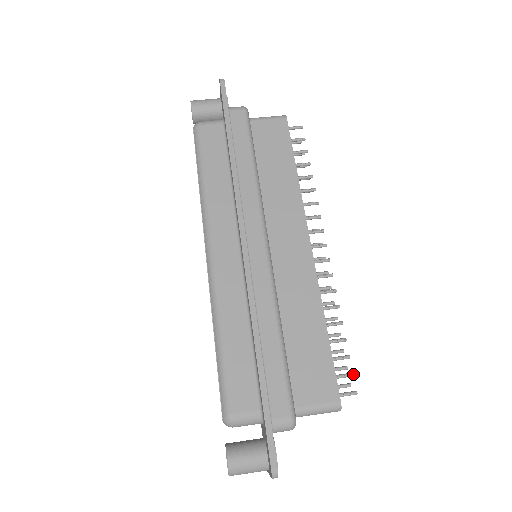
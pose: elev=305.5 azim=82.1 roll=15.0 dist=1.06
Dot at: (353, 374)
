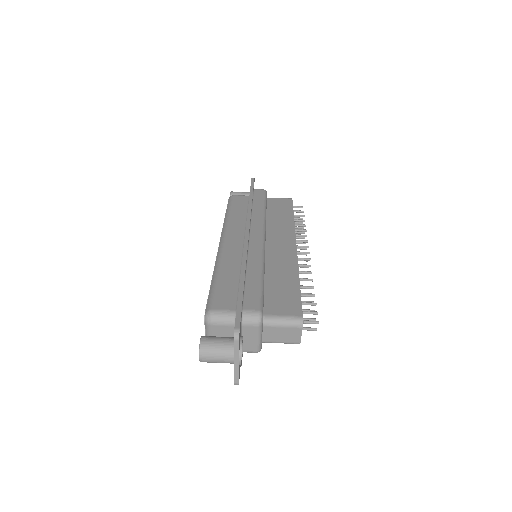
Dot at: (317, 312)
